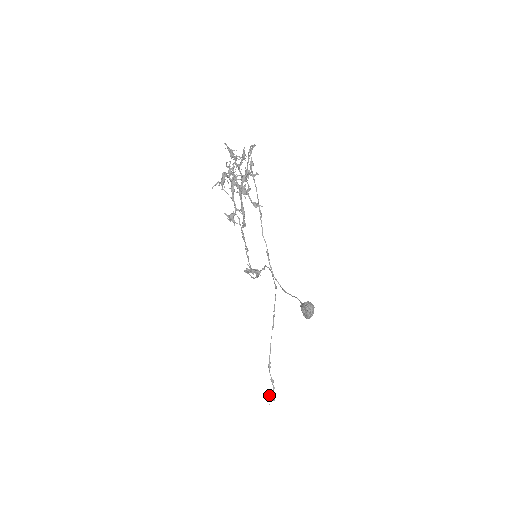
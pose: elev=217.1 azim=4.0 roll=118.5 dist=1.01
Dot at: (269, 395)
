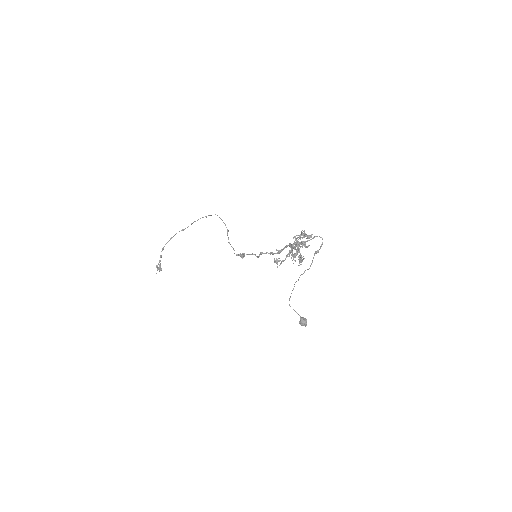
Dot at: (157, 266)
